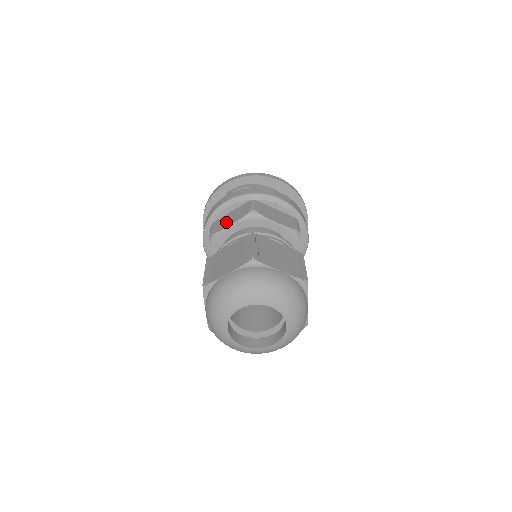
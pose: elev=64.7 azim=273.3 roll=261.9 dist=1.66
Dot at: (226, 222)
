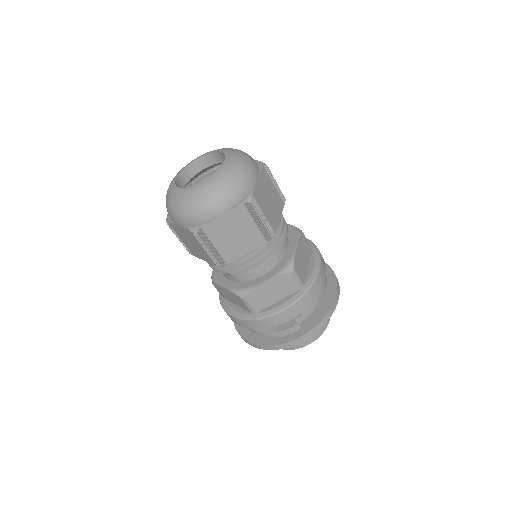
Dot at: occluded
